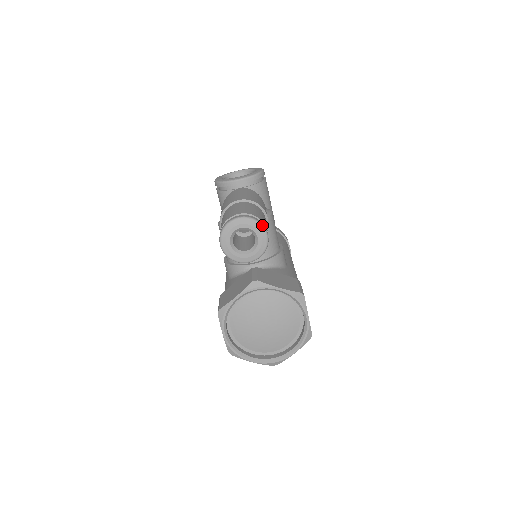
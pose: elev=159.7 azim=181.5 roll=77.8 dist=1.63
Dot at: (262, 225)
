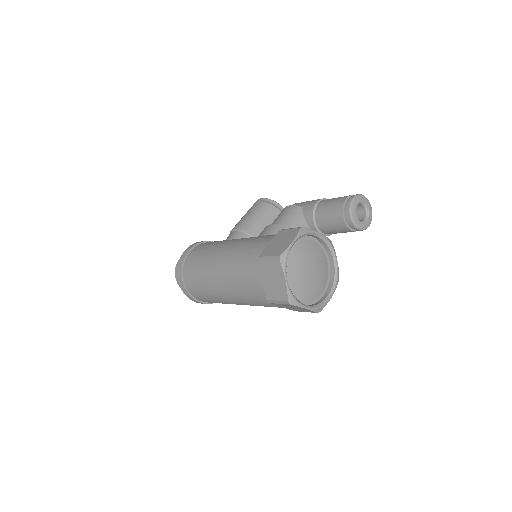
Dot at: occluded
